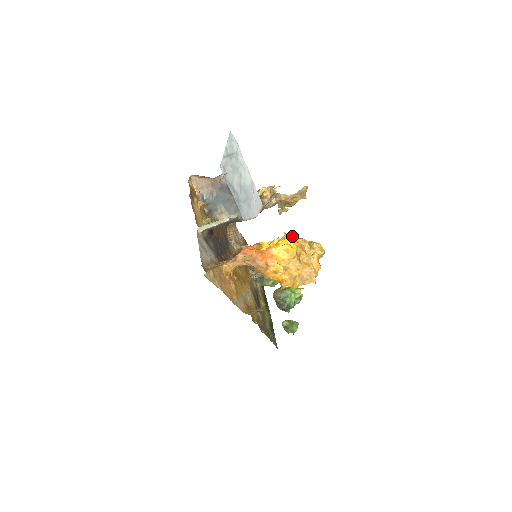
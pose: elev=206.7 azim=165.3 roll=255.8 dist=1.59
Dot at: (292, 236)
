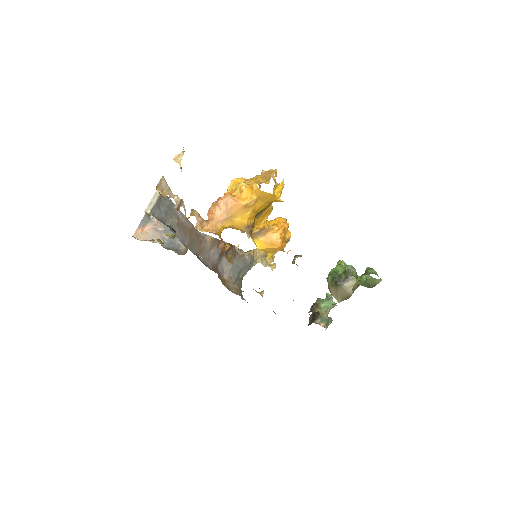
Dot at: occluded
